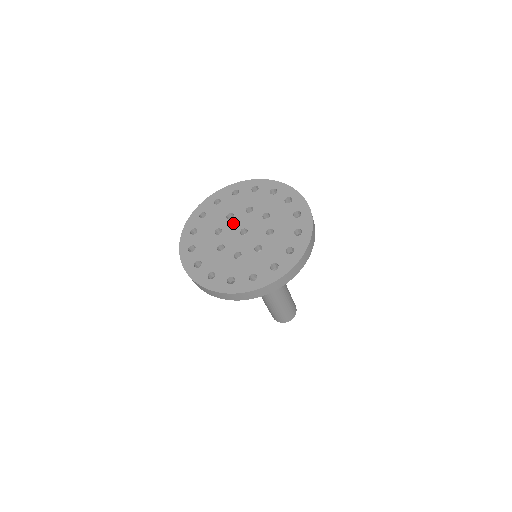
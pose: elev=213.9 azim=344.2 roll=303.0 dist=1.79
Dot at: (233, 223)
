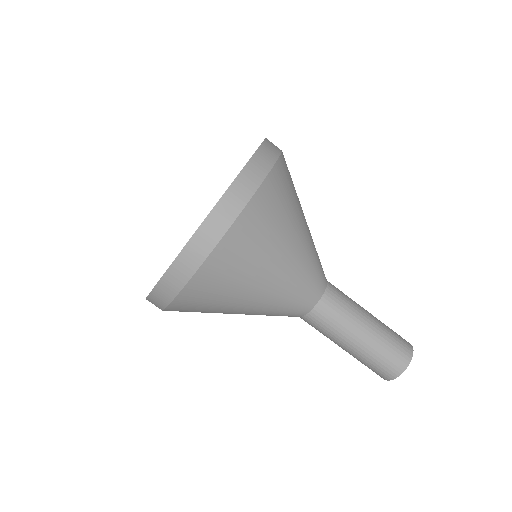
Dot at: occluded
